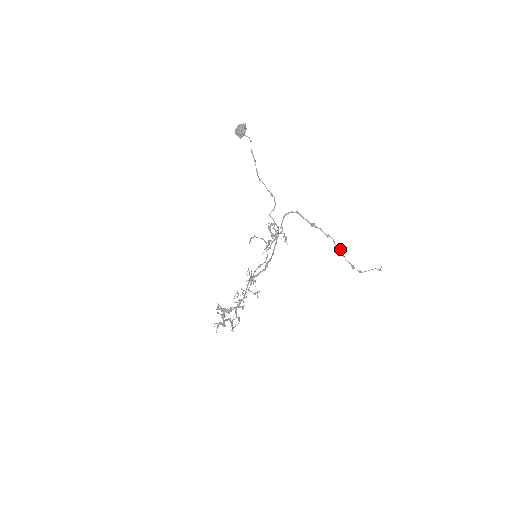
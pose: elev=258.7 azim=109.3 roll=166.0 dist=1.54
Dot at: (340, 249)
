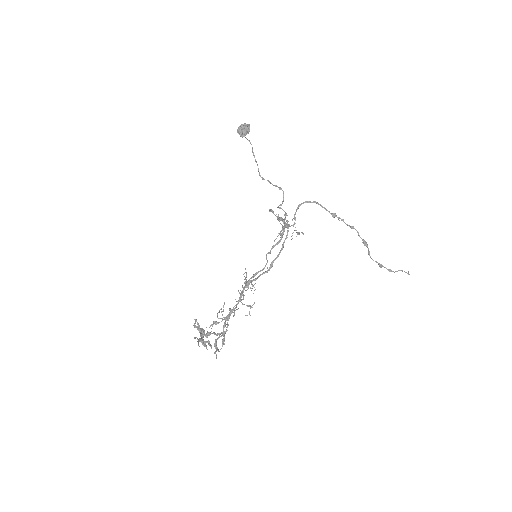
Dot at: (366, 243)
